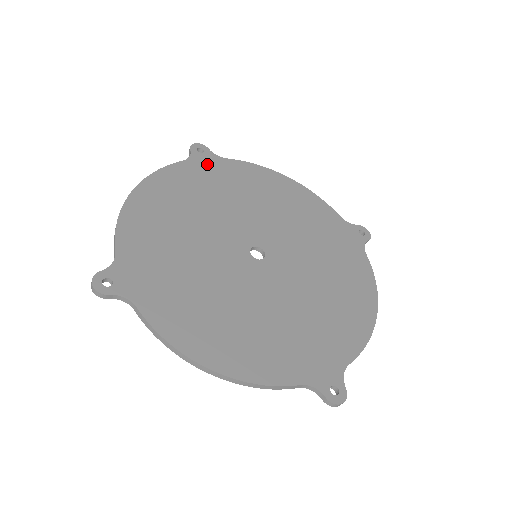
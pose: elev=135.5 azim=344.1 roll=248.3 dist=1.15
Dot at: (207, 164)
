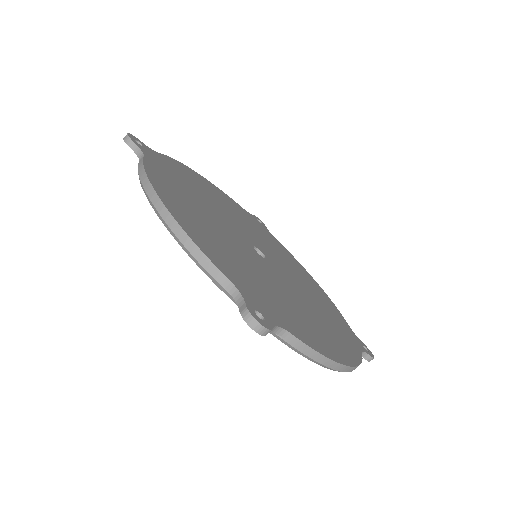
Dot at: (158, 160)
